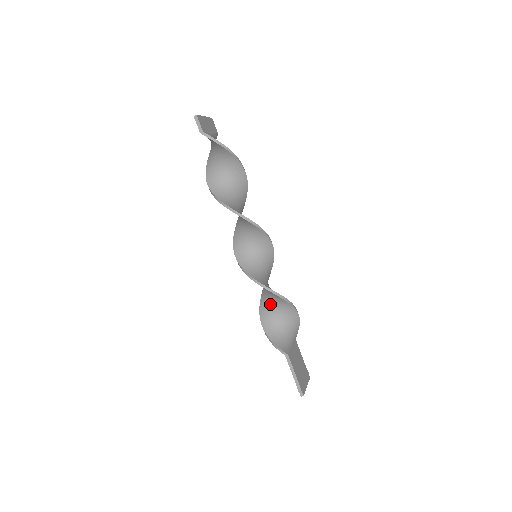
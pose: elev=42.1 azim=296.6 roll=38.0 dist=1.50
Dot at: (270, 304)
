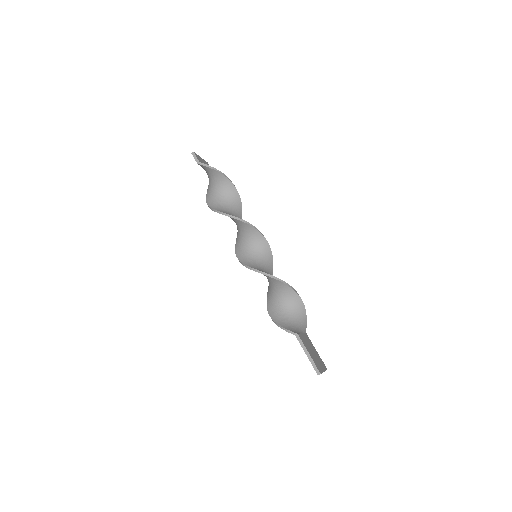
Dot at: (275, 297)
